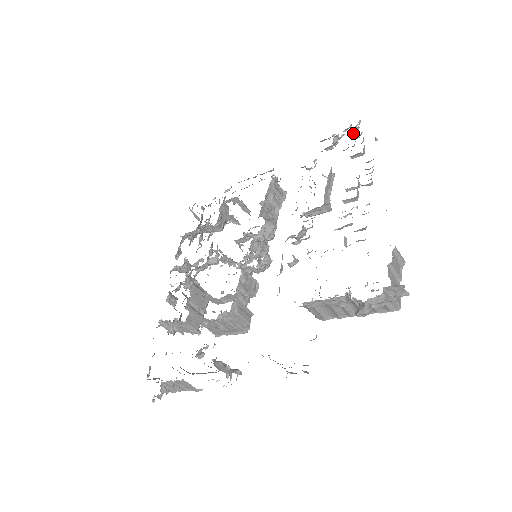
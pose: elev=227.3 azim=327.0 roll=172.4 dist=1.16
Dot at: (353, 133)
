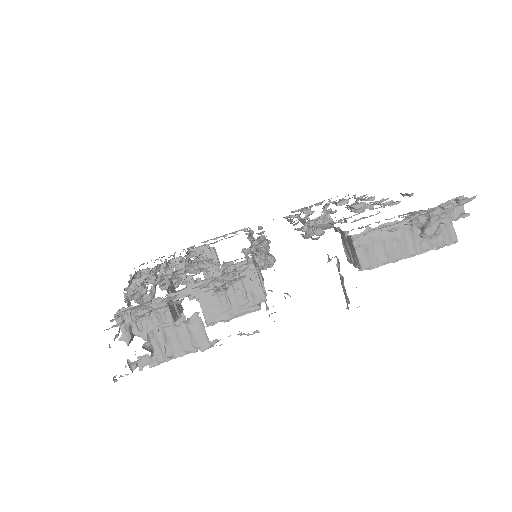
Dot at: (323, 209)
